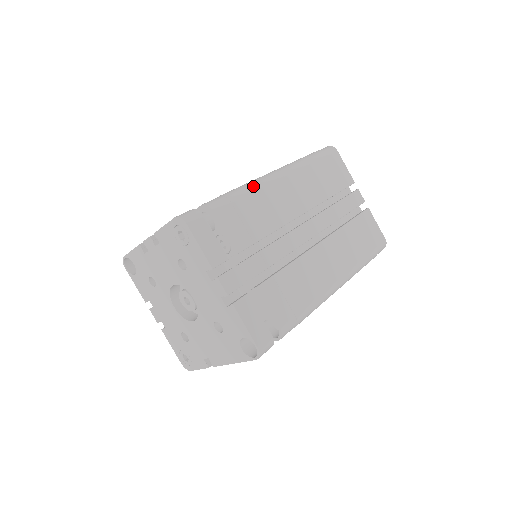
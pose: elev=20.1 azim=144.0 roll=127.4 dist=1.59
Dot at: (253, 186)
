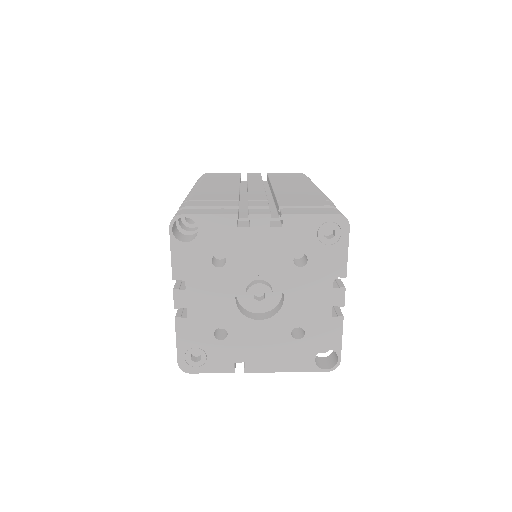
Dot at: occluded
